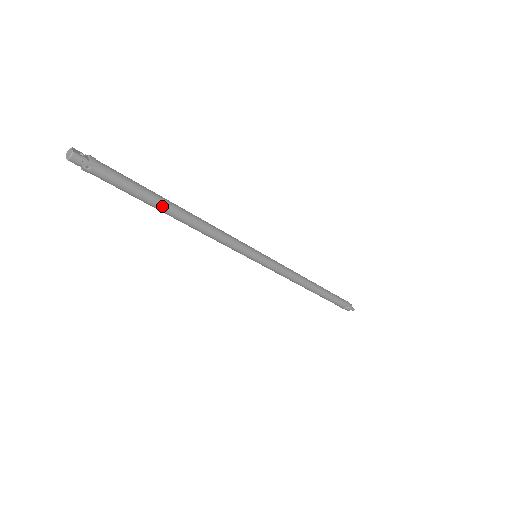
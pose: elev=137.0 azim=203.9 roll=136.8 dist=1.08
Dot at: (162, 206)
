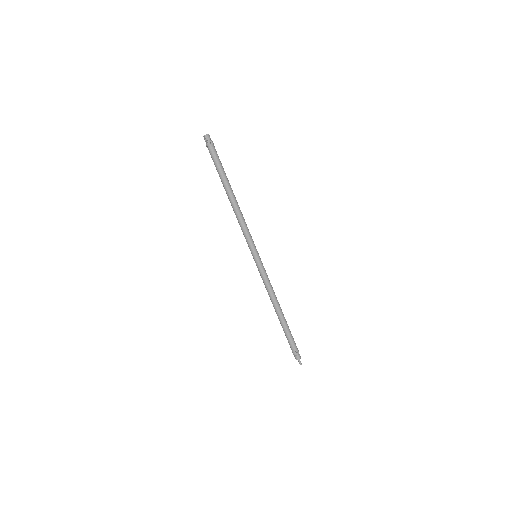
Dot at: (228, 184)
